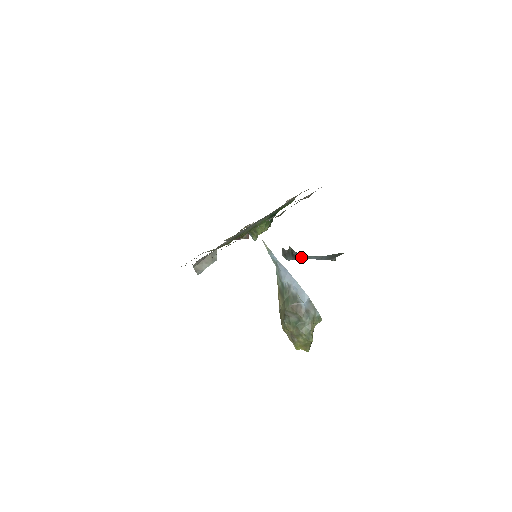
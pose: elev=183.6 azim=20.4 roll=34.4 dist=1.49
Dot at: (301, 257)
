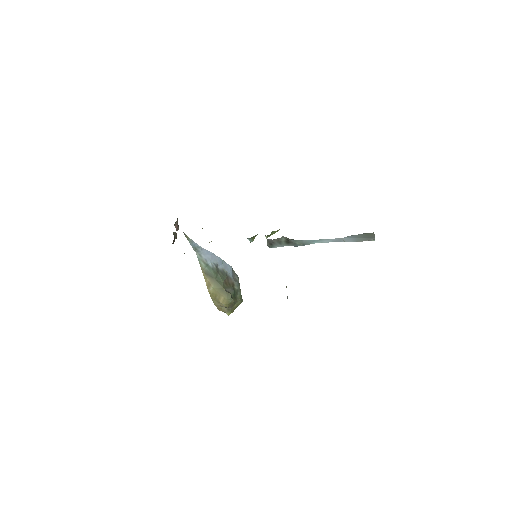
Dot at: (303, 243)
